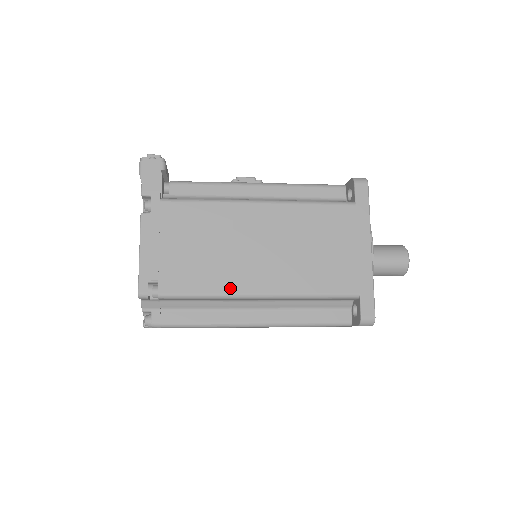
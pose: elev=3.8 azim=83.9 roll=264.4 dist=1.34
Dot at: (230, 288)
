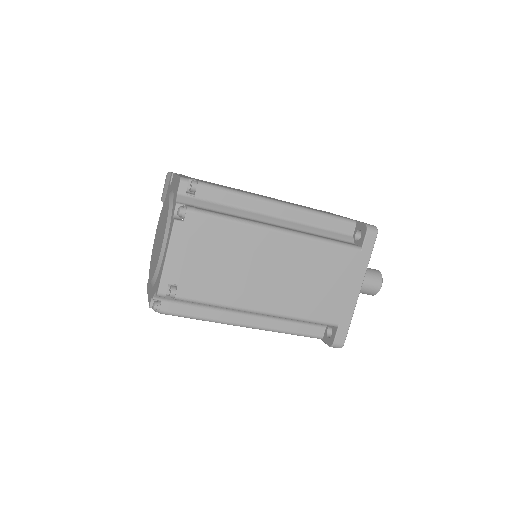
Dot at: (255, 195)
